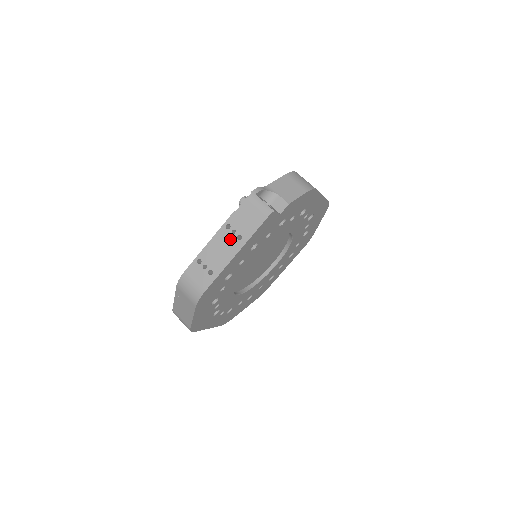
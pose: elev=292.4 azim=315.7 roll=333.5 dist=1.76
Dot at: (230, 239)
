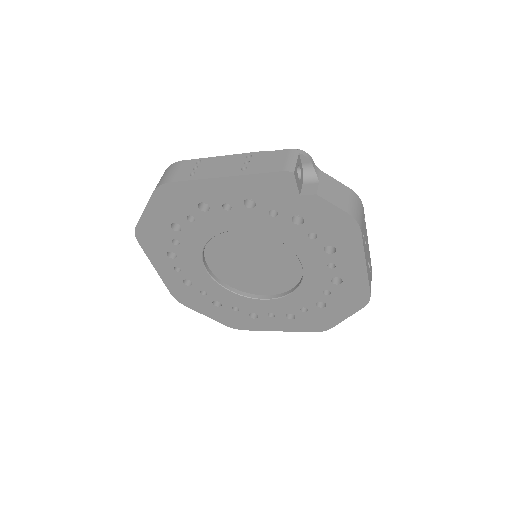
Dot at: (237, 164)
